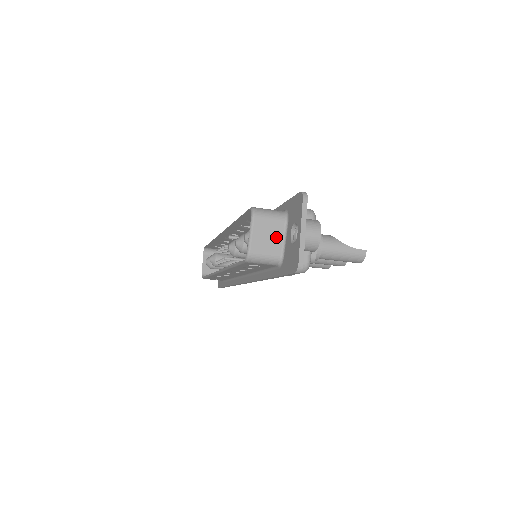
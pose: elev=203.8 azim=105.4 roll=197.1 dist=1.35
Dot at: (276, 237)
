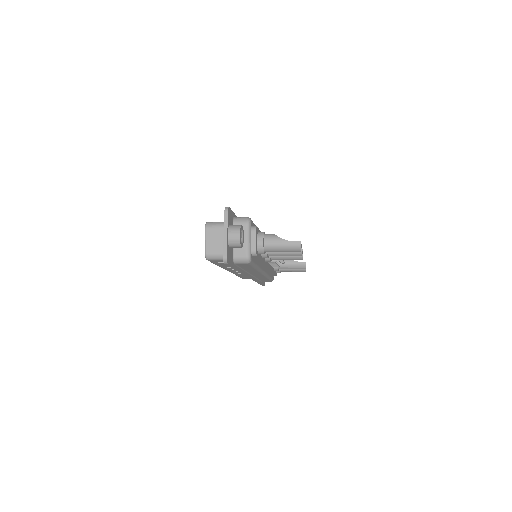
Dot at: (223, 240)
